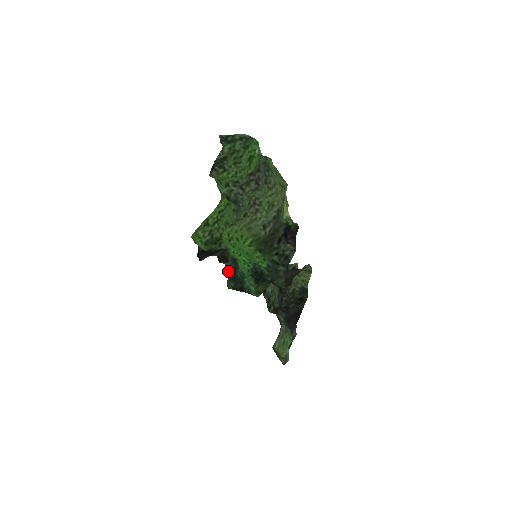
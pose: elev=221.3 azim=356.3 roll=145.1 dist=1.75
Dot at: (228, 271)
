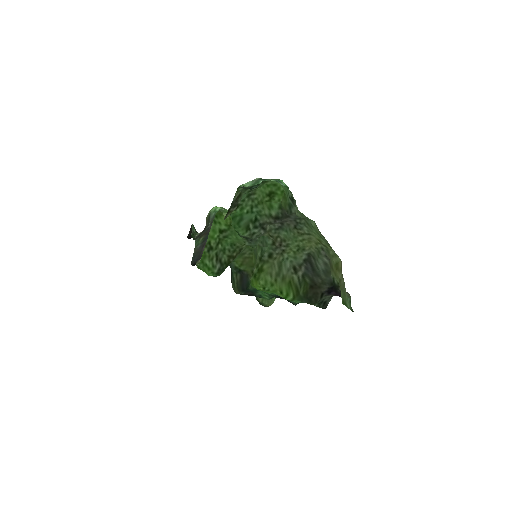
Dot at: occluded
